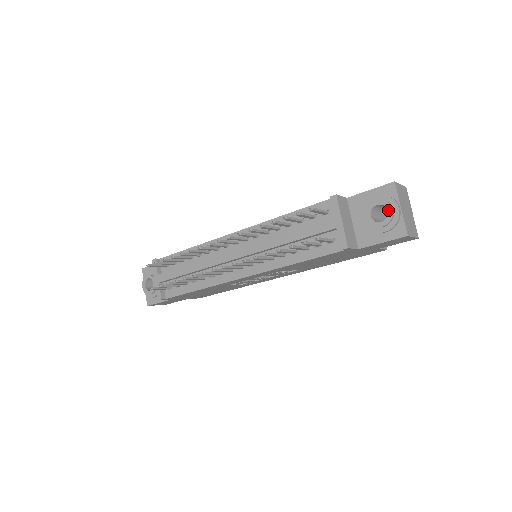
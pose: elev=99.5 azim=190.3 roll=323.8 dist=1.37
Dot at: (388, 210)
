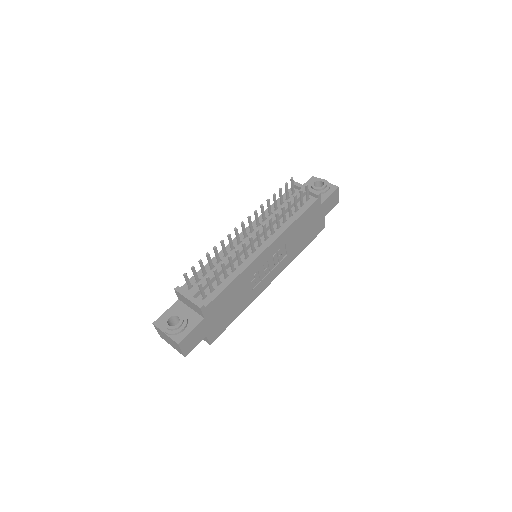
Dot at: (322, 181)
